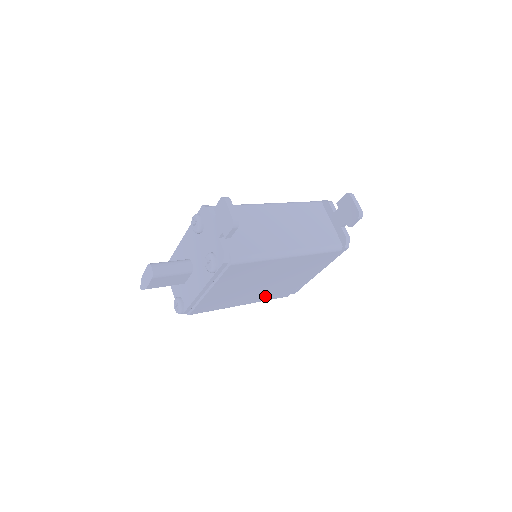
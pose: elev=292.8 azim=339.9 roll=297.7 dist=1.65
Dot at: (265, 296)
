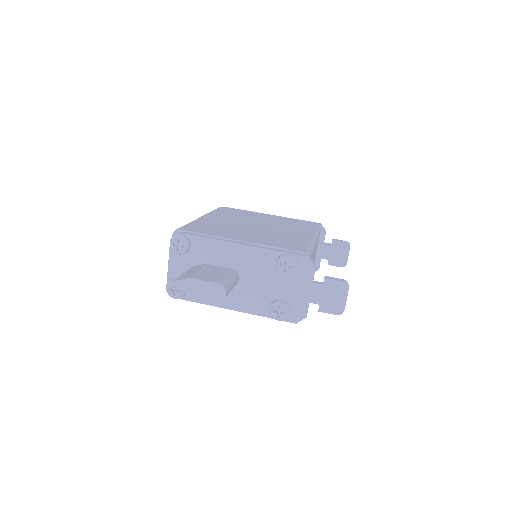
Dot at: occluded
